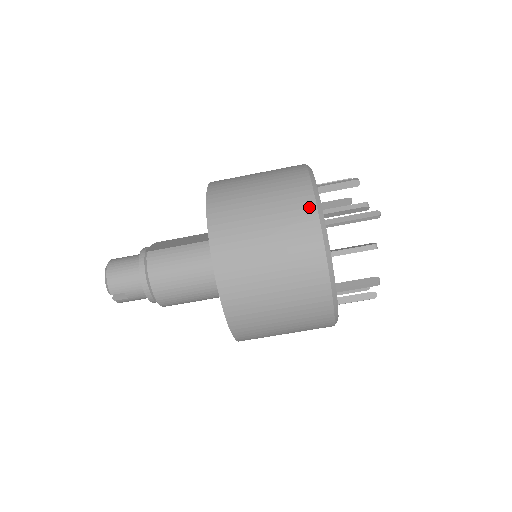
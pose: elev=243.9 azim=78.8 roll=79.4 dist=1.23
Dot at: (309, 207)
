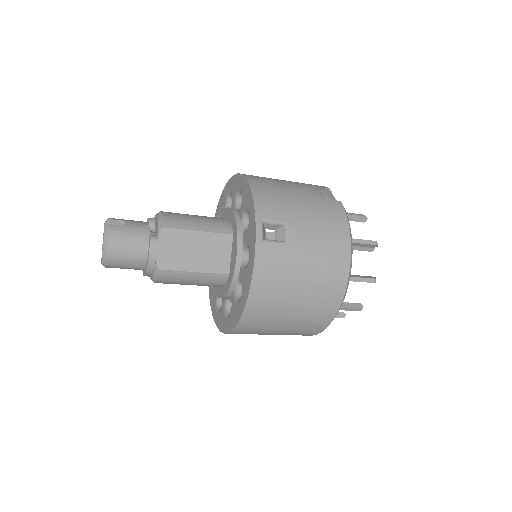
Dot at: (321, 328)
